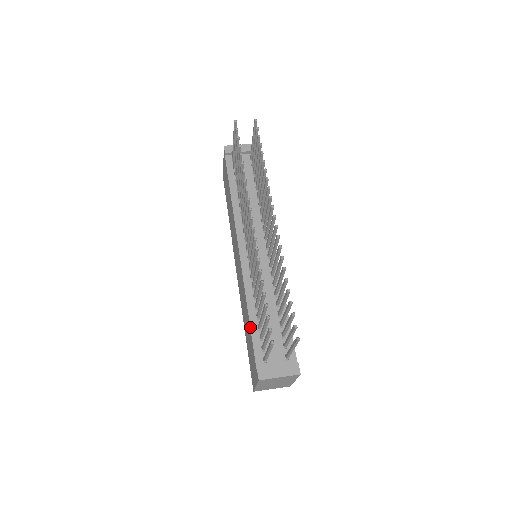
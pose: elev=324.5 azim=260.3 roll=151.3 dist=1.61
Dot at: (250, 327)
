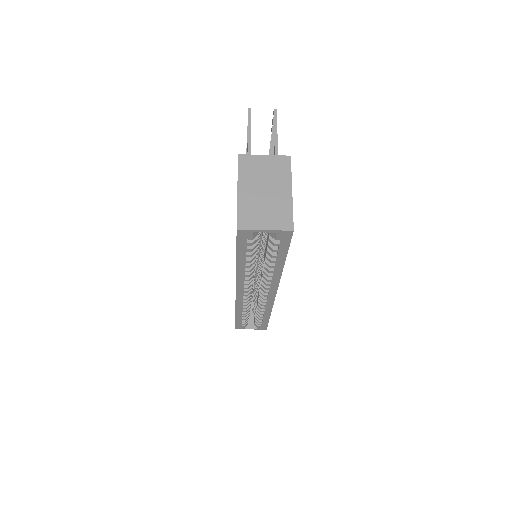
Dot at: occluded
